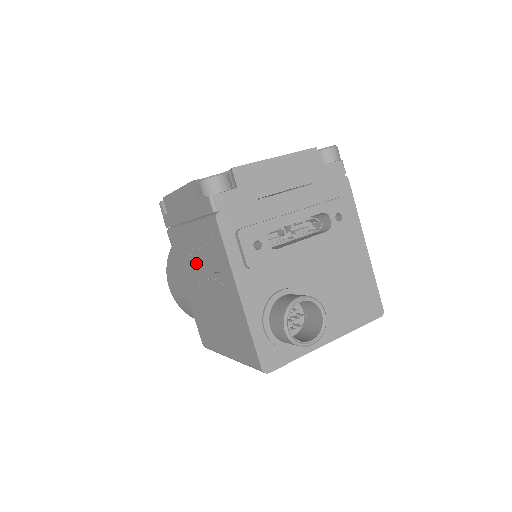
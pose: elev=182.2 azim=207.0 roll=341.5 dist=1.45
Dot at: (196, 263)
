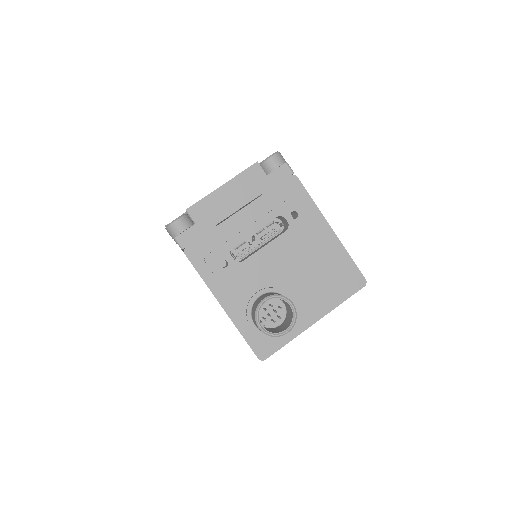
Dot at: occluded
